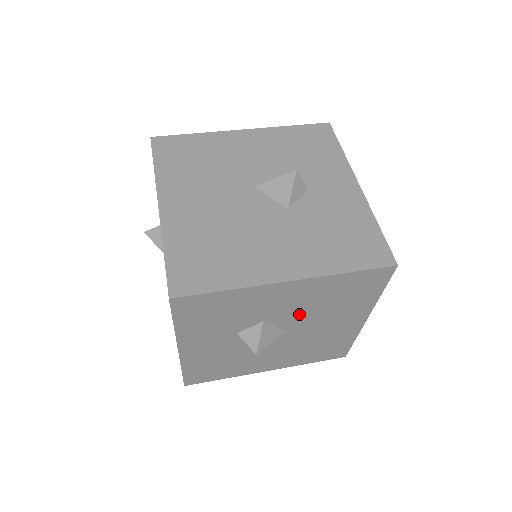
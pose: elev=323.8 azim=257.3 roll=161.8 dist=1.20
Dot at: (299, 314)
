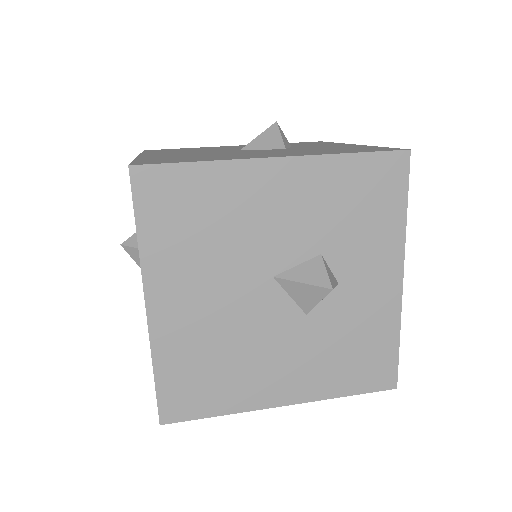
Dot at: occluded
